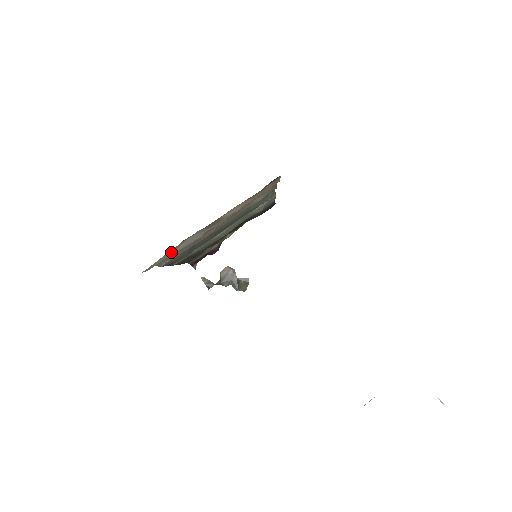
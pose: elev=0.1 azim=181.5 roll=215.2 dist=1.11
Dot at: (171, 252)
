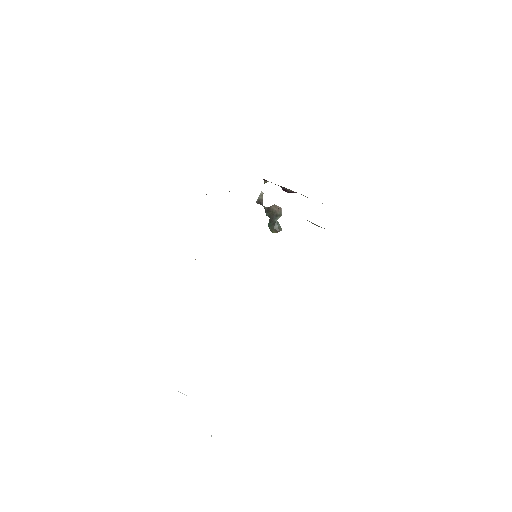
Dot at: occluded
